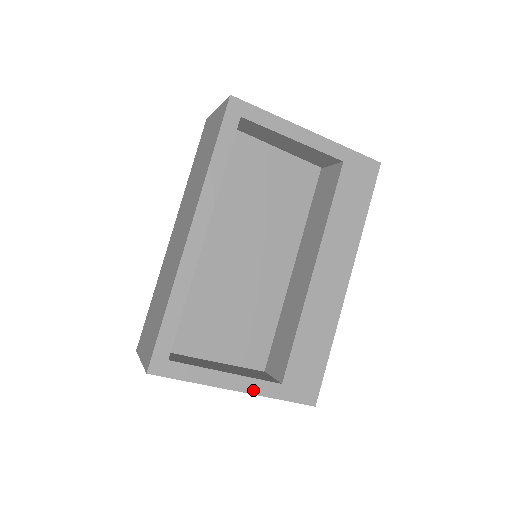
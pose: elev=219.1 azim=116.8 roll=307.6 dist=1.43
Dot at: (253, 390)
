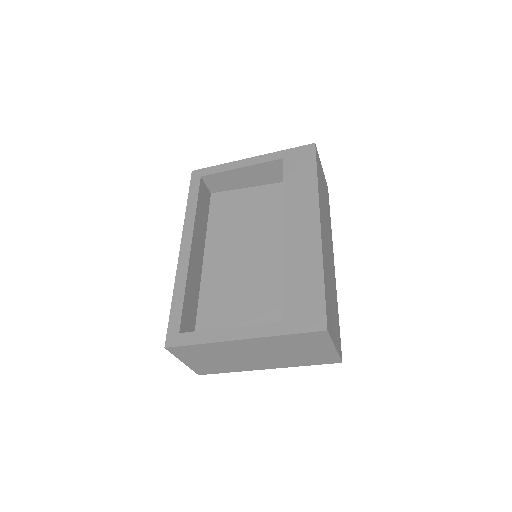
Dot at: (256, 334)
